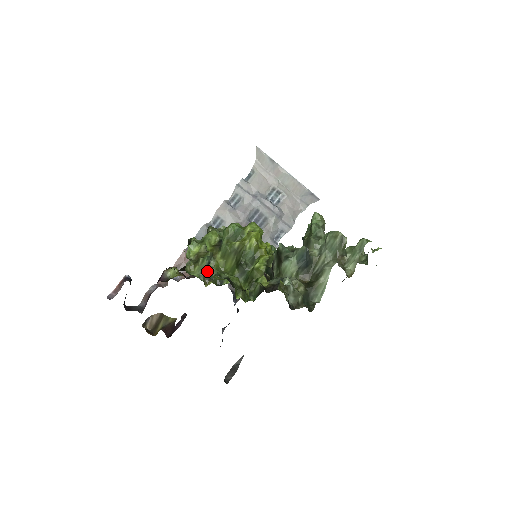
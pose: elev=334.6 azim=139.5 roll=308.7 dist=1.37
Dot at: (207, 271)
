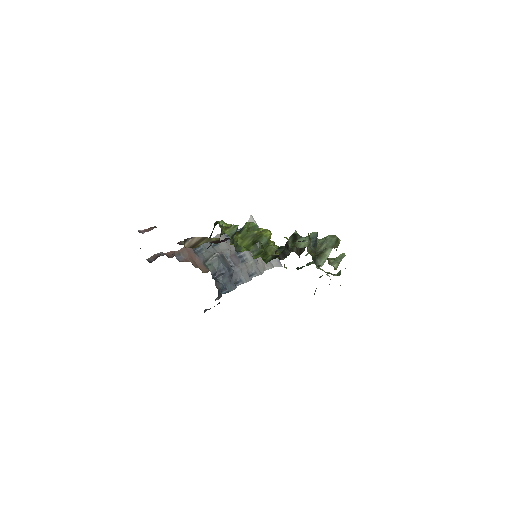
Dot at: (232, 237)
